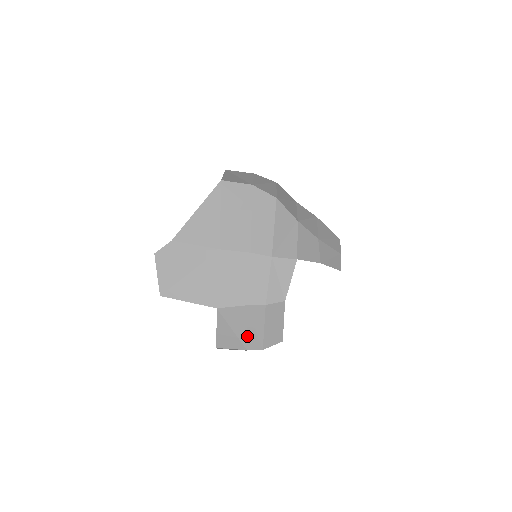
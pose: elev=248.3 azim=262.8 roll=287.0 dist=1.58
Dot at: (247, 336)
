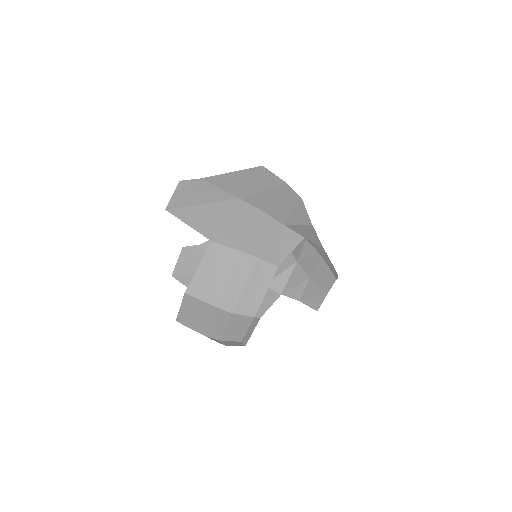
Dot at: (224, 289)
